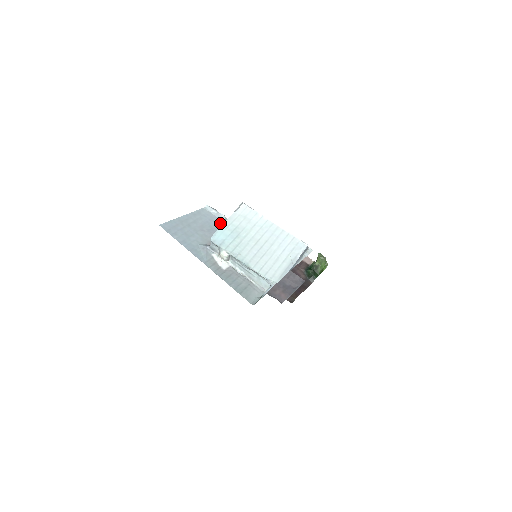
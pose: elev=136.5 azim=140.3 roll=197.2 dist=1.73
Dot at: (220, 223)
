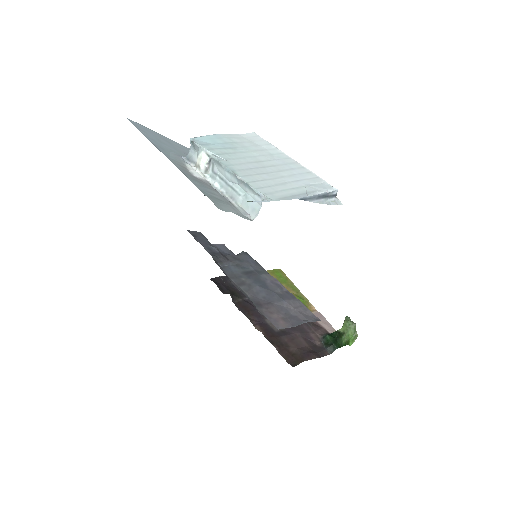
Dot at: occluded
